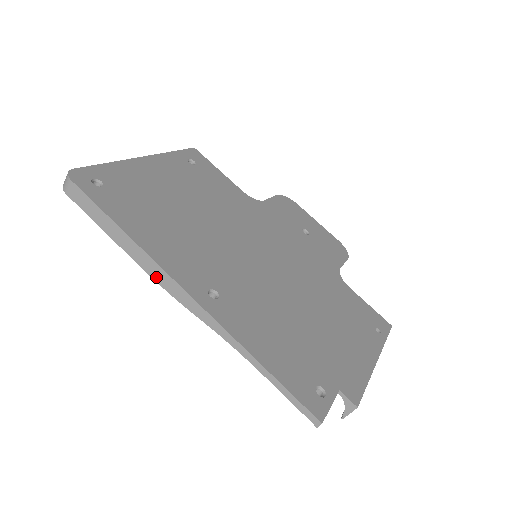
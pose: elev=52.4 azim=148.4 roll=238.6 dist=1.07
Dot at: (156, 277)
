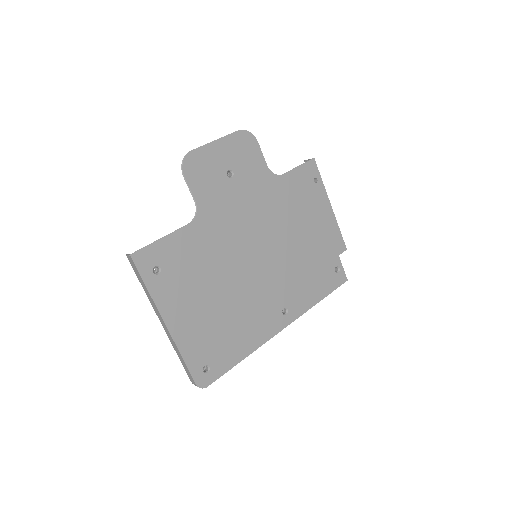
Dot at: occluded
